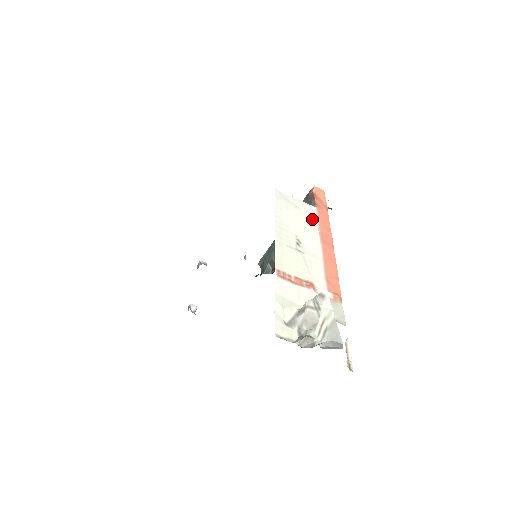
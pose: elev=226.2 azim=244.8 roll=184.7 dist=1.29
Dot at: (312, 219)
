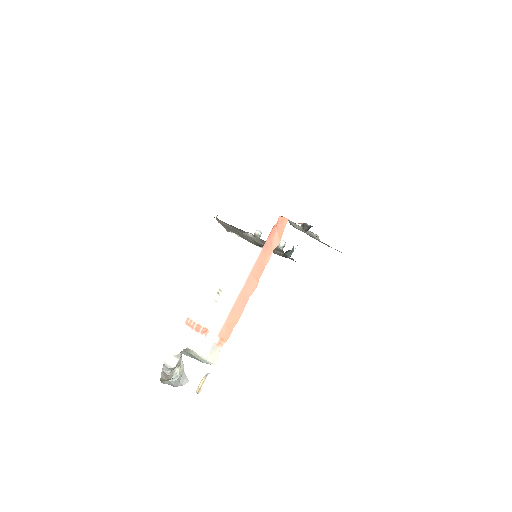
Dot at: (247, 264)
